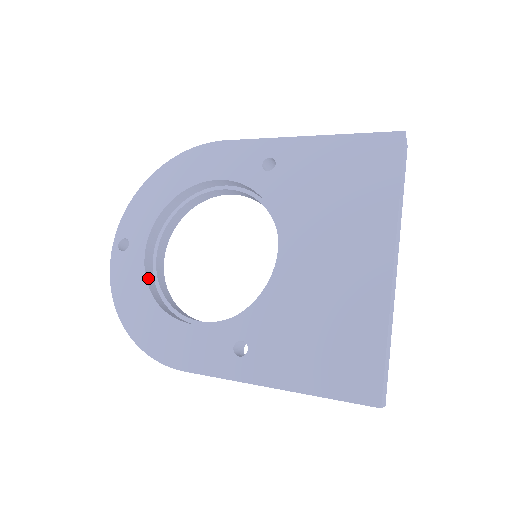
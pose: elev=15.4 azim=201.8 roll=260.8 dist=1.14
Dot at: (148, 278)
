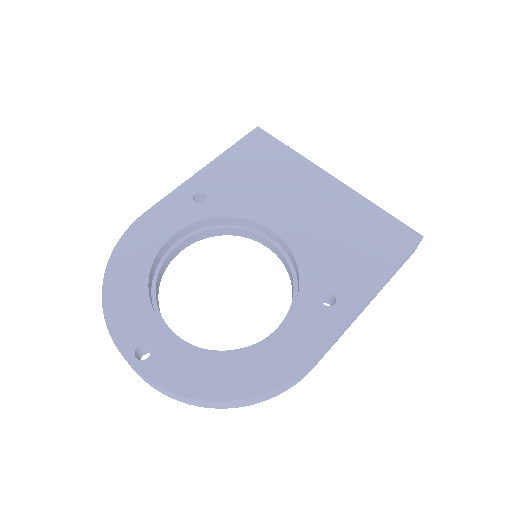
Dot at: (199, 349)
